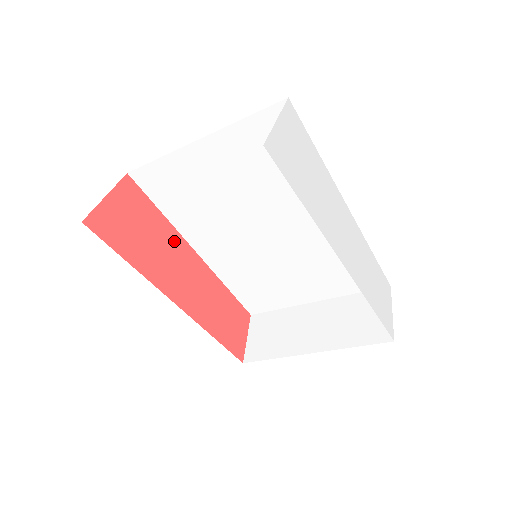
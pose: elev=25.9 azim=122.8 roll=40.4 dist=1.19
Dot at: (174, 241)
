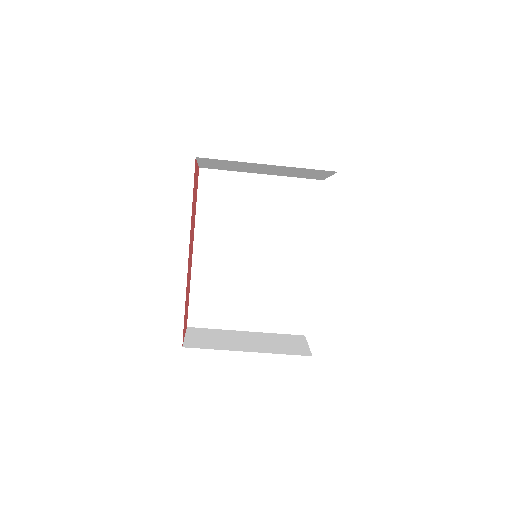
Dot at: occluded
